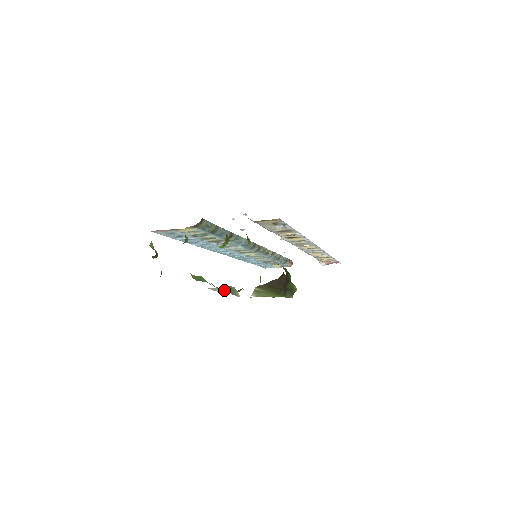
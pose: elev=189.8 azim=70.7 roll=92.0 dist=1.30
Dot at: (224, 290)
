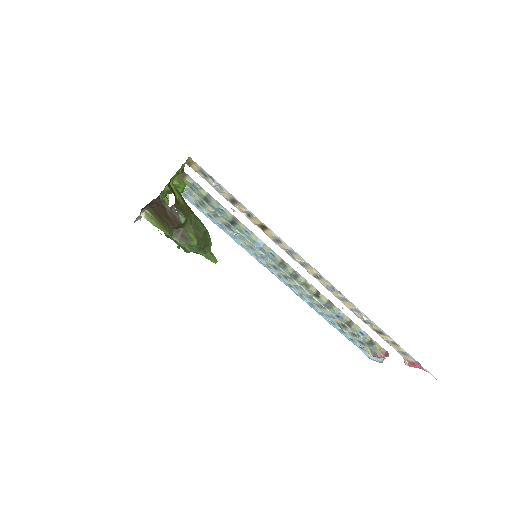
Dot at: occluded
